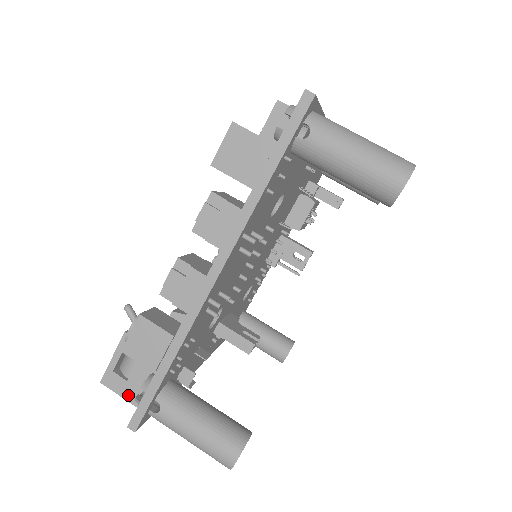
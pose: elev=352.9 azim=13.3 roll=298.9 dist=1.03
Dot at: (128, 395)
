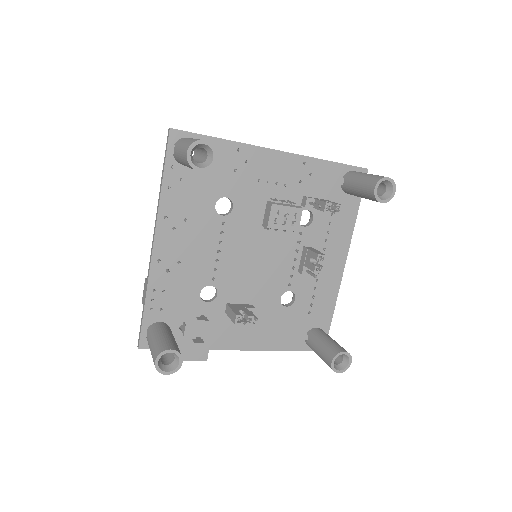
Dot at: occluded
